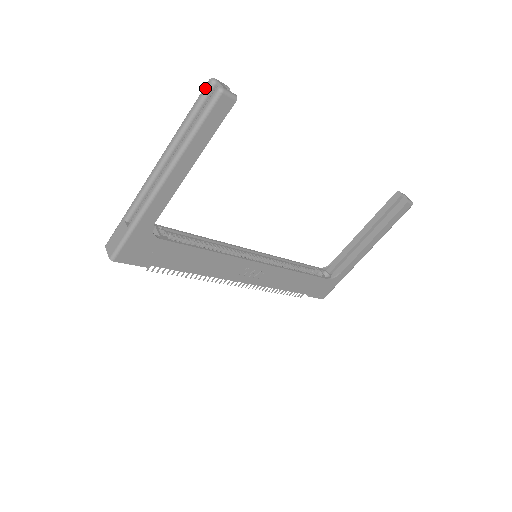
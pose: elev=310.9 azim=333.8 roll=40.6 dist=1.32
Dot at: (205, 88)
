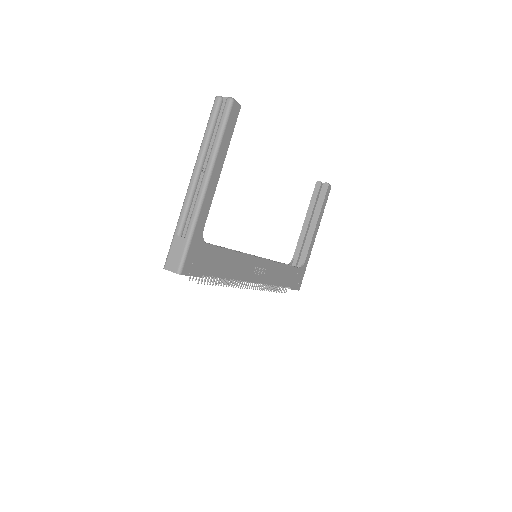
Dot at: (215, 104)
